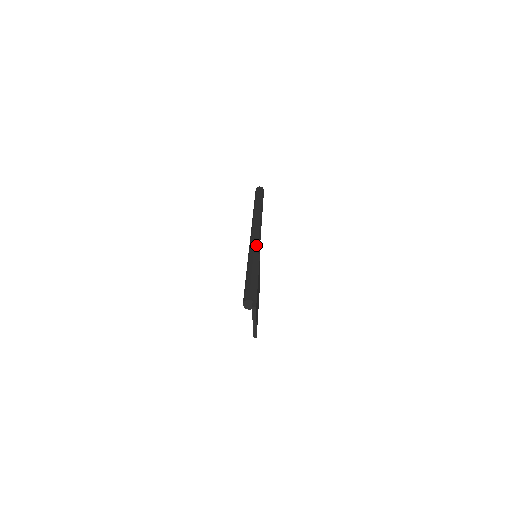
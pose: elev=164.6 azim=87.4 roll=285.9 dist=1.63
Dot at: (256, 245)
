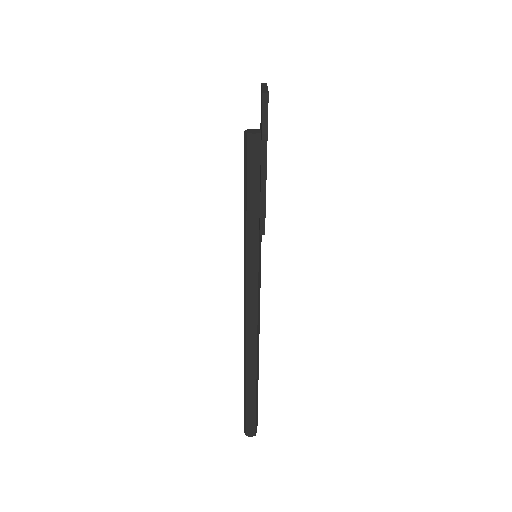
Dot at: occluded
